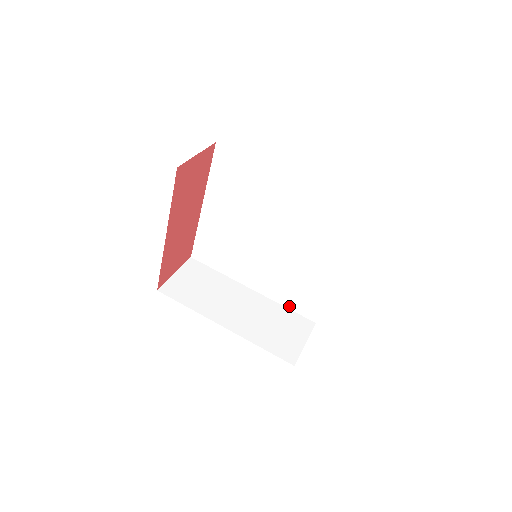
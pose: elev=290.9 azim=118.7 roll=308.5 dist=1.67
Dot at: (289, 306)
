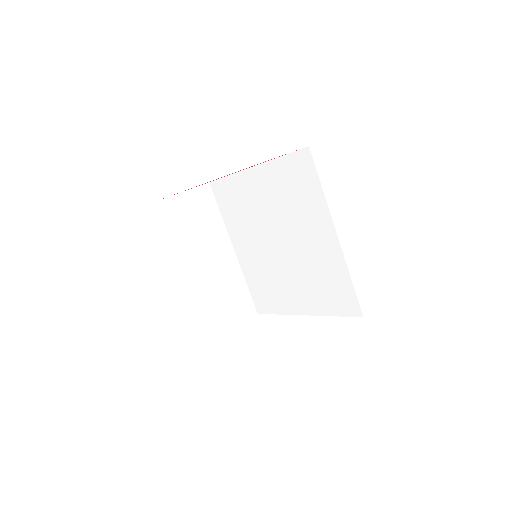
Dot at: (250, 287)
